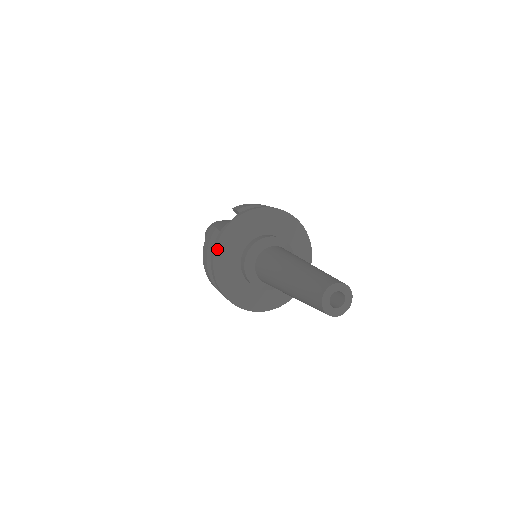
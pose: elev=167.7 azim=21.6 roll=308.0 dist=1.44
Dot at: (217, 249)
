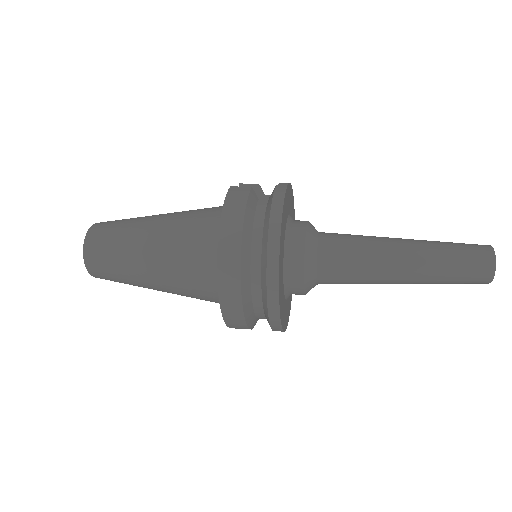
Dot at: (284, 203)
